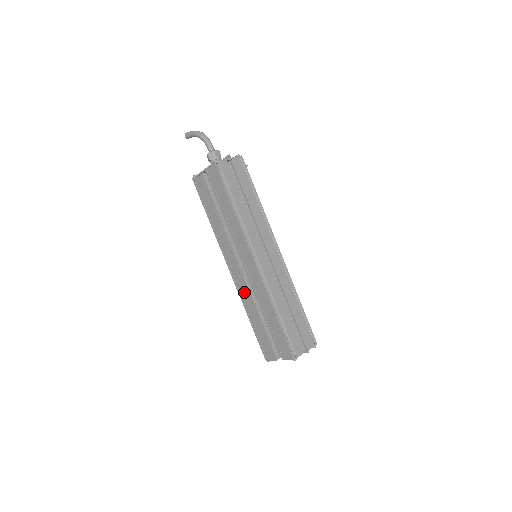
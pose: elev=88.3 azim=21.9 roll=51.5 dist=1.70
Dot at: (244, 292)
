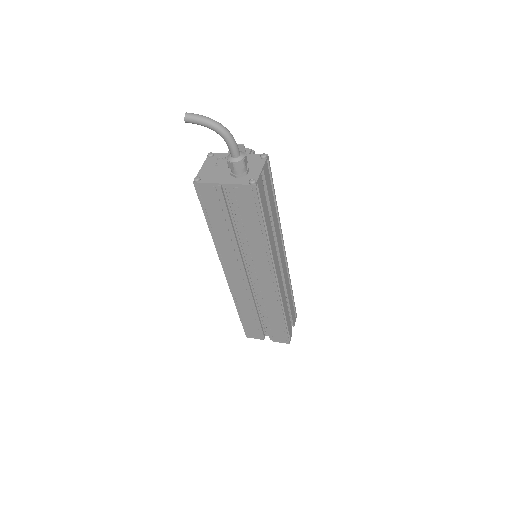
Dot at: (242, 294)
